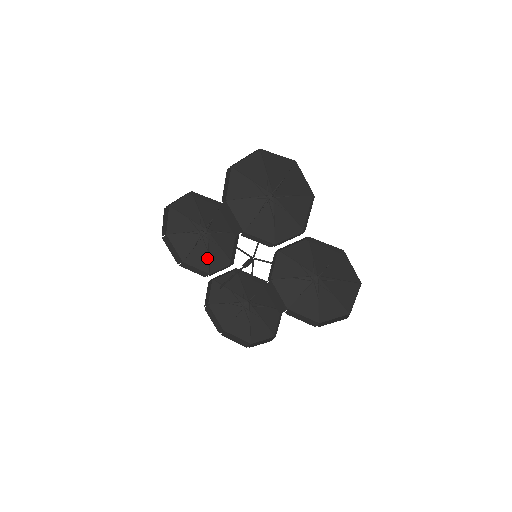
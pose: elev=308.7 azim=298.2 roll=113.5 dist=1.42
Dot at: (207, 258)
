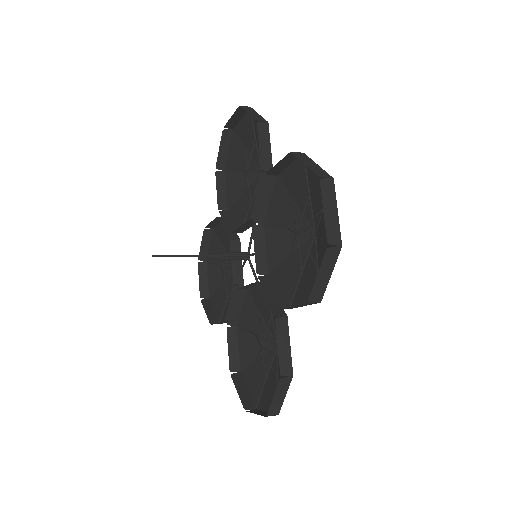
Dot at: (239, 195)
